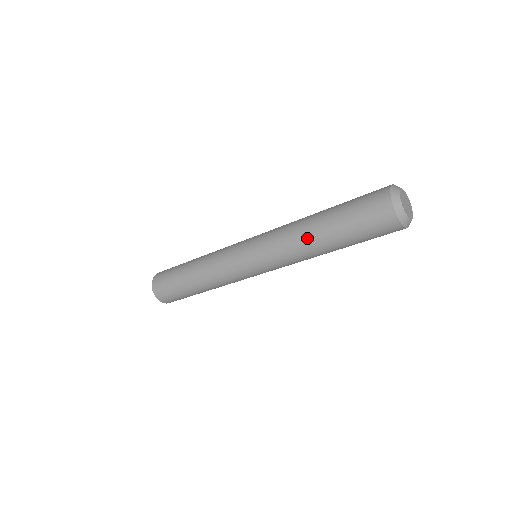
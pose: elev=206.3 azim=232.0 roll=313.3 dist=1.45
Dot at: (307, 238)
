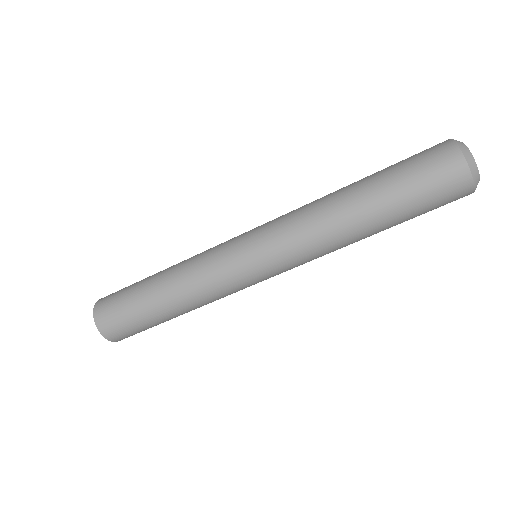
Dot at: (334, 193)
